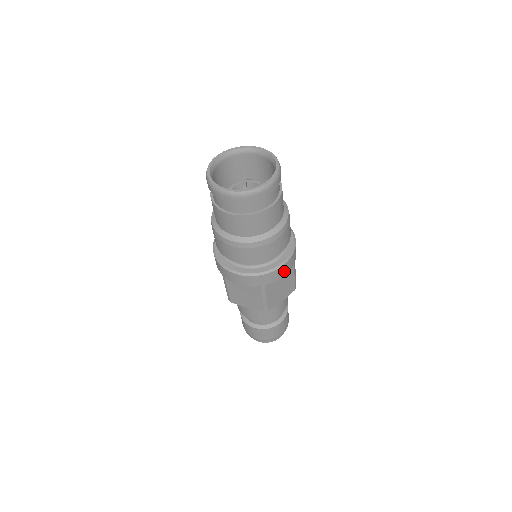
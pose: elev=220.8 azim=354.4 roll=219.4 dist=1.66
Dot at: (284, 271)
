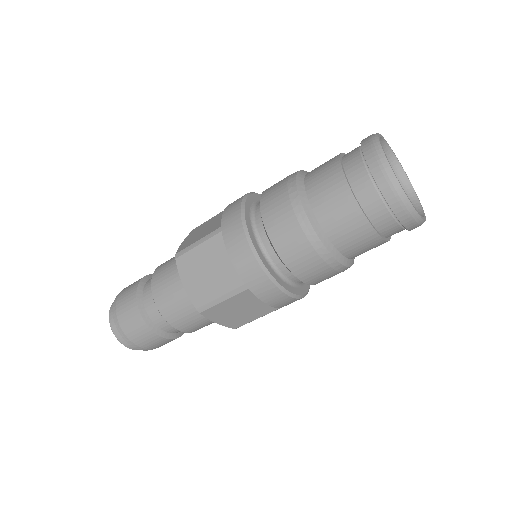
Dot at: (277, 301)
